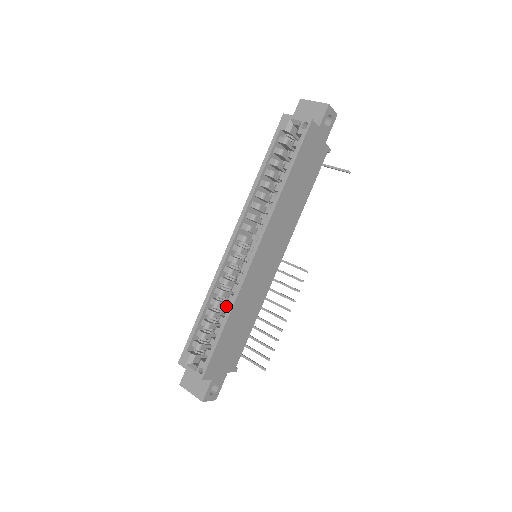
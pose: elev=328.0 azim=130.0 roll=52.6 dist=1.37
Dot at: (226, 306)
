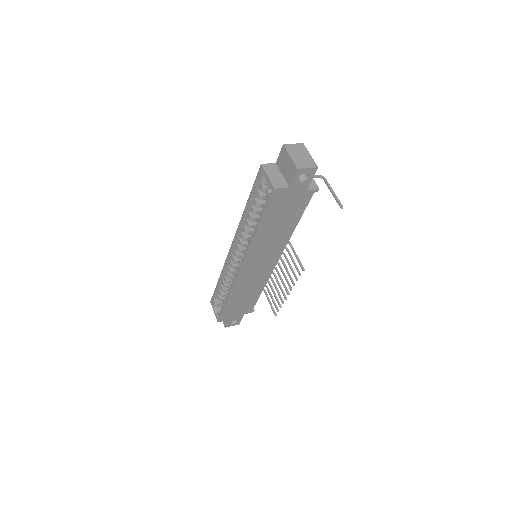
Dot at: (229, 288)
